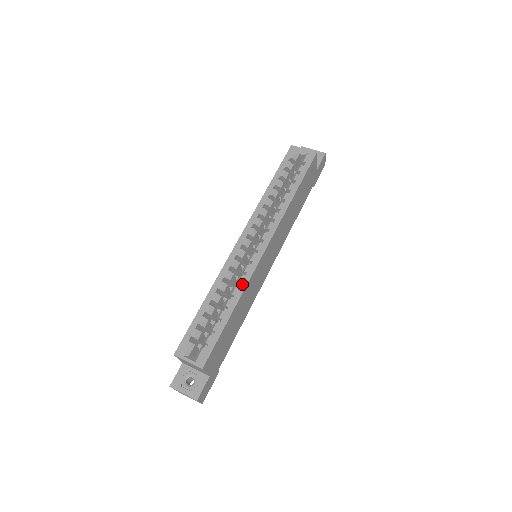
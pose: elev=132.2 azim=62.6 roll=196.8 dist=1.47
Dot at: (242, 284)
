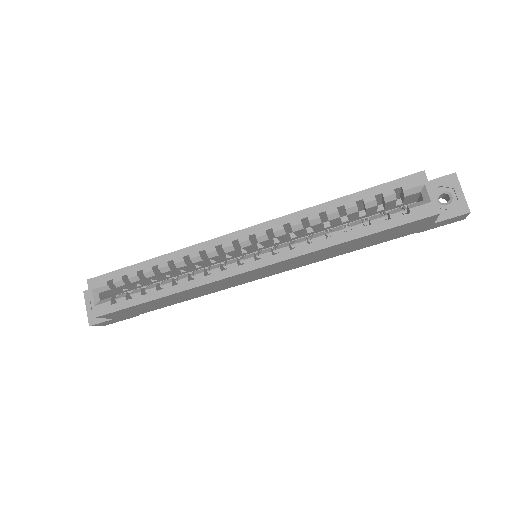
Dot at: (195, 281)
